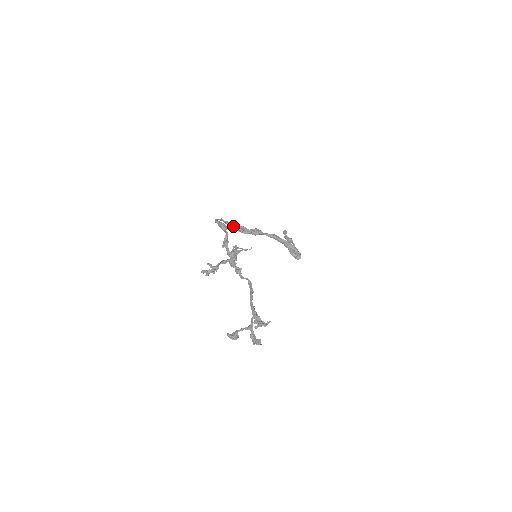
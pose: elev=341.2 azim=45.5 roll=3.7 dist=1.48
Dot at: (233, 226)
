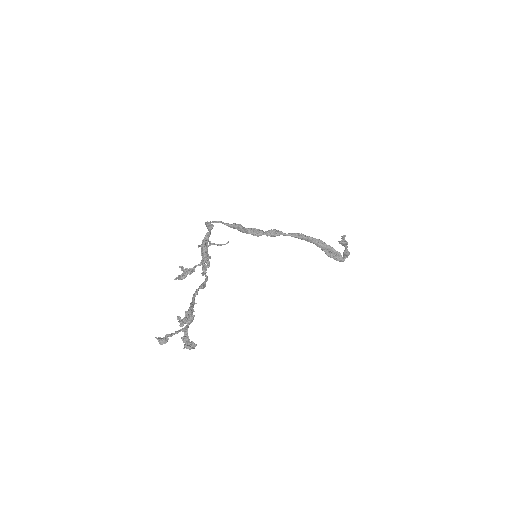
Dot at: (236, 228)
